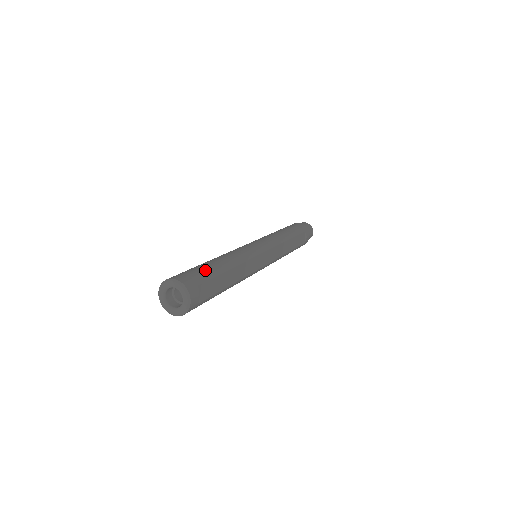
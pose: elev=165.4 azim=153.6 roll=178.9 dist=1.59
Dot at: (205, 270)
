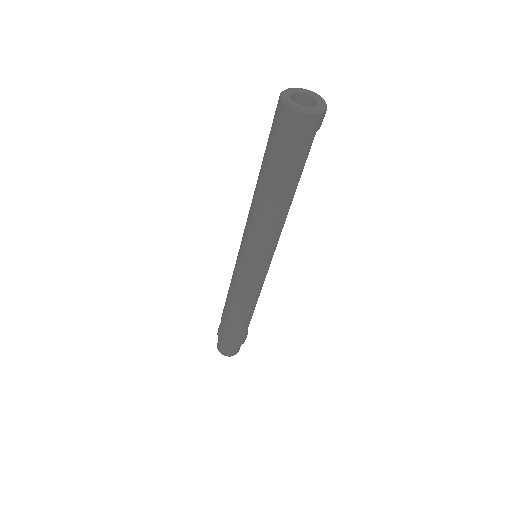
Dot at: occluded
